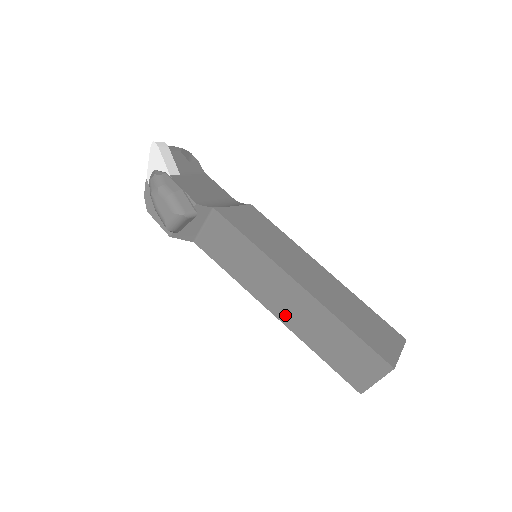
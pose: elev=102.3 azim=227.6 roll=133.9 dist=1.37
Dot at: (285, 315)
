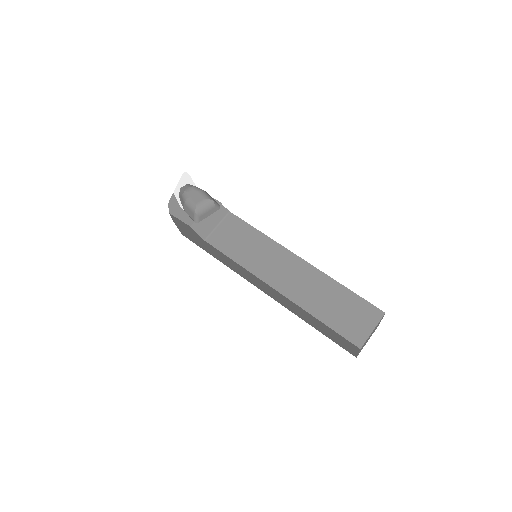
Dot at: (287, 288)
